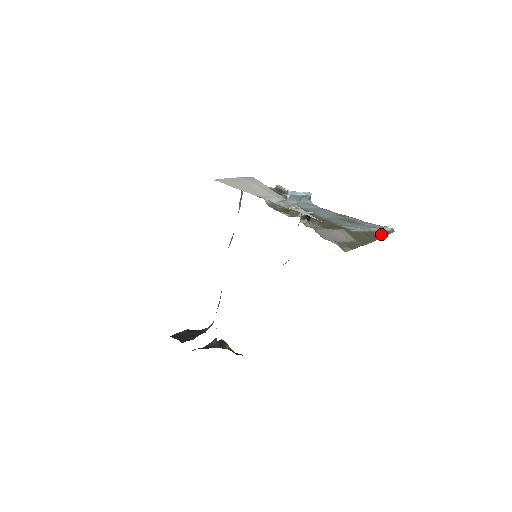
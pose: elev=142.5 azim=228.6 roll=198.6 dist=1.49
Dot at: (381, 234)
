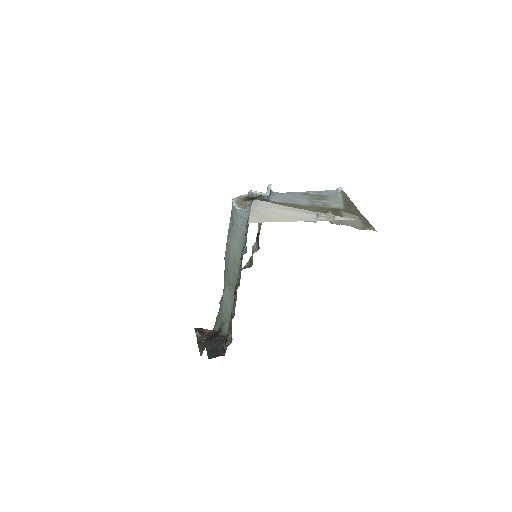
Dot at: (347, 199)
